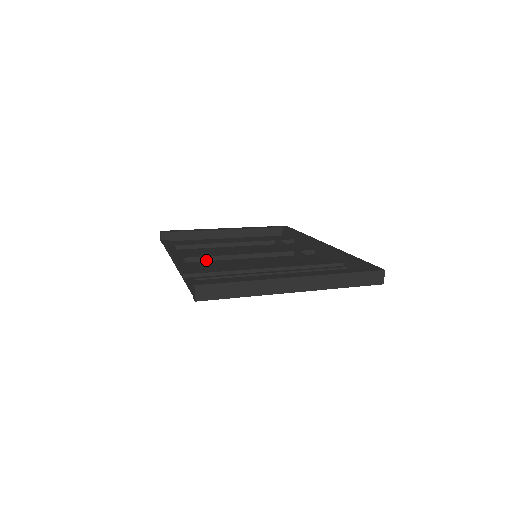
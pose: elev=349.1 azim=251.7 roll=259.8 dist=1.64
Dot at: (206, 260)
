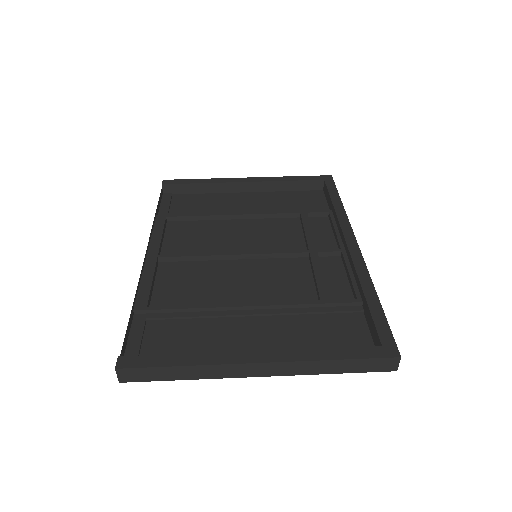
Dot at: (188, 260)
